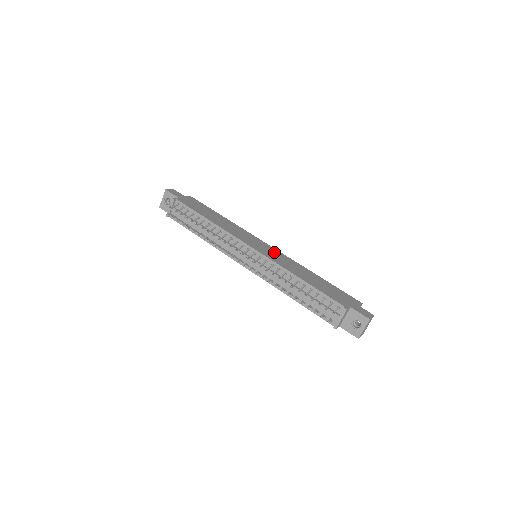
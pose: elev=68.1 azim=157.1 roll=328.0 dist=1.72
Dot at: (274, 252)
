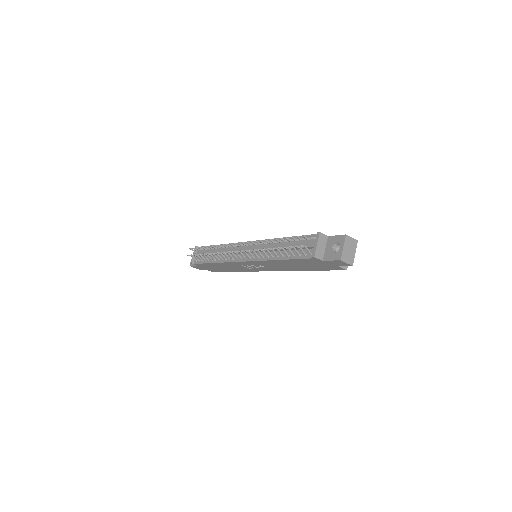
Dot at: occluded
